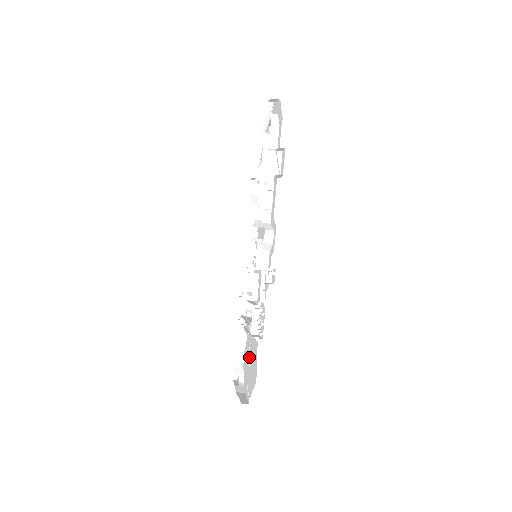
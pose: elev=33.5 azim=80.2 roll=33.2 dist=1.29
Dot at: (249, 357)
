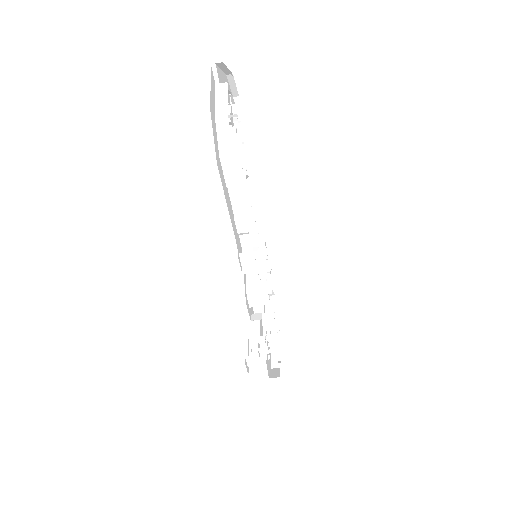
Dot at: occluded
